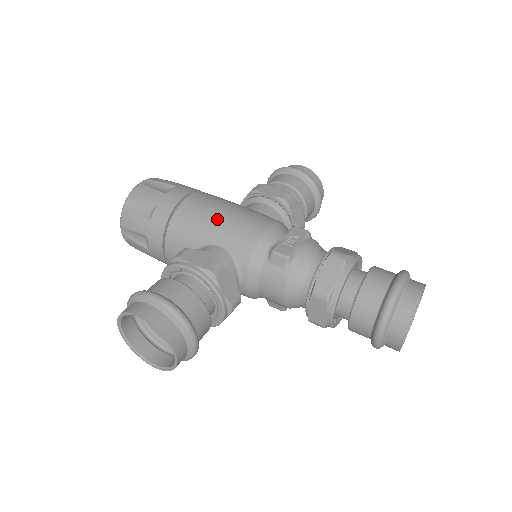
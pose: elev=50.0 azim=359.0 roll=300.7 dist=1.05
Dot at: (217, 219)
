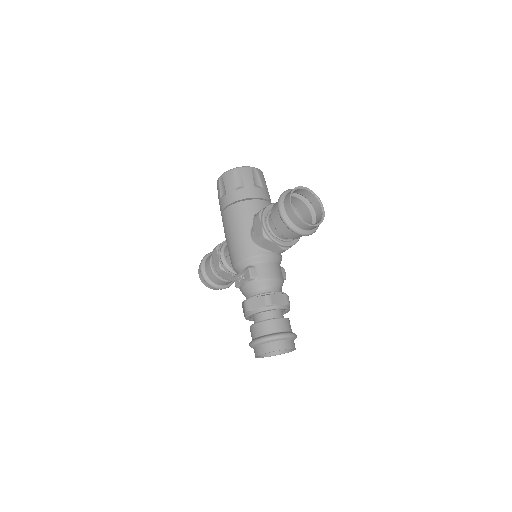
Dot at: (226, 238)
